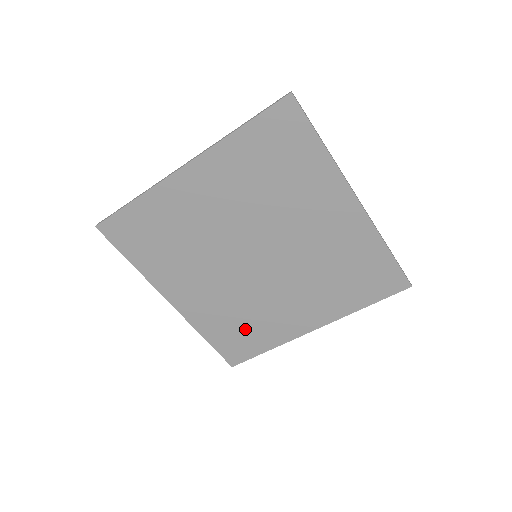
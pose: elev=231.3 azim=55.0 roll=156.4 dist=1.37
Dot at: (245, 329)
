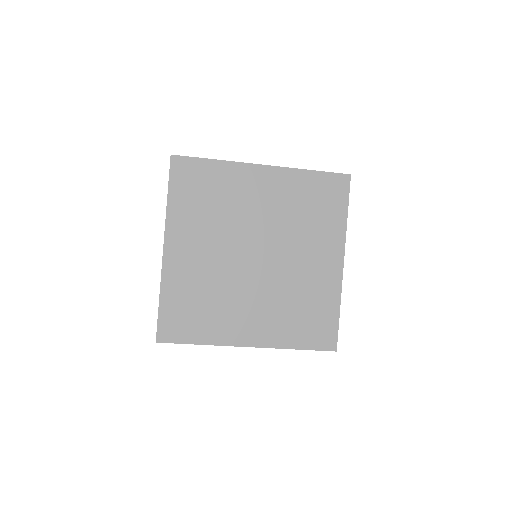
Dot at: (199, 311)
